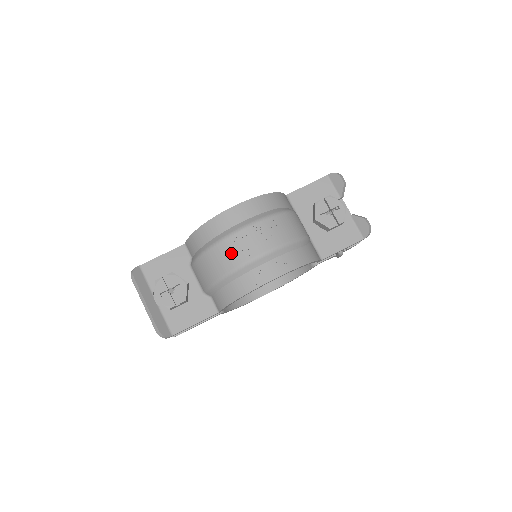
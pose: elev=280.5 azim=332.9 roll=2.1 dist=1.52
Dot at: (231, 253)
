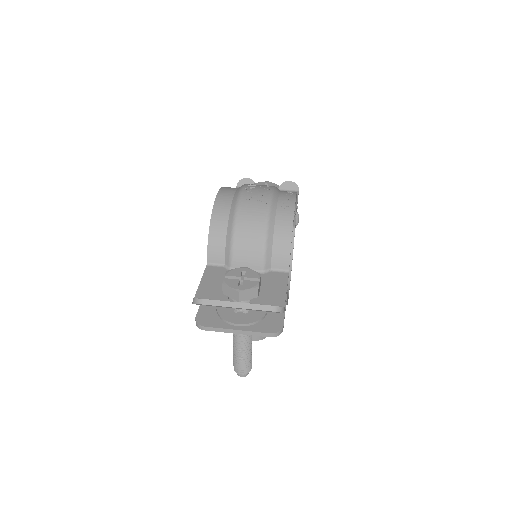
Dot at: (253, 207)
